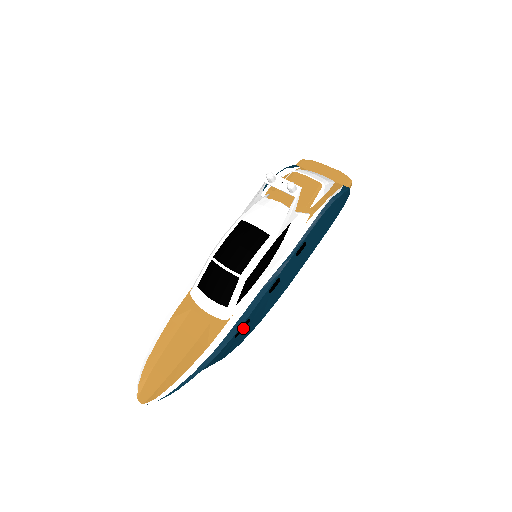
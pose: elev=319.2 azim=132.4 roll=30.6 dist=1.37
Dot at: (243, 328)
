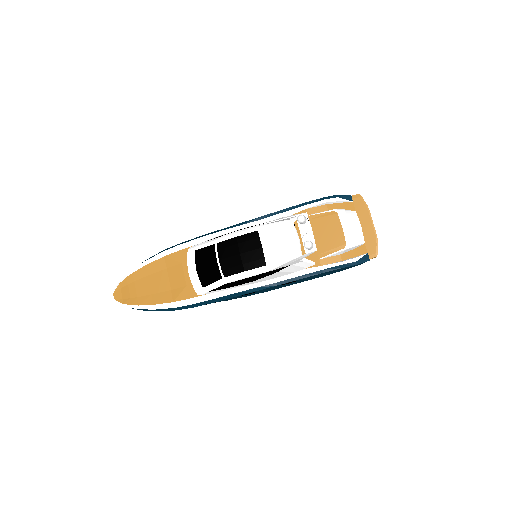
Dot at: occluded
